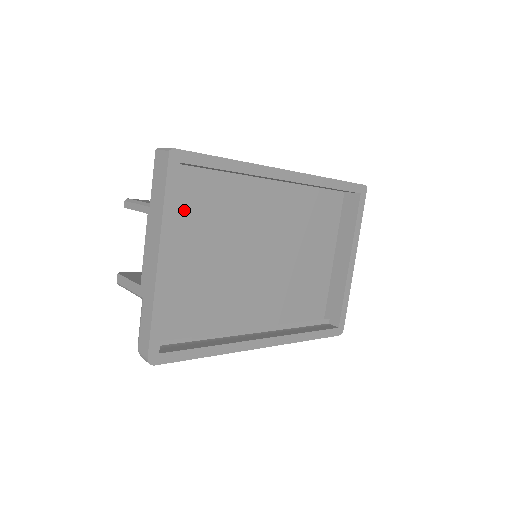
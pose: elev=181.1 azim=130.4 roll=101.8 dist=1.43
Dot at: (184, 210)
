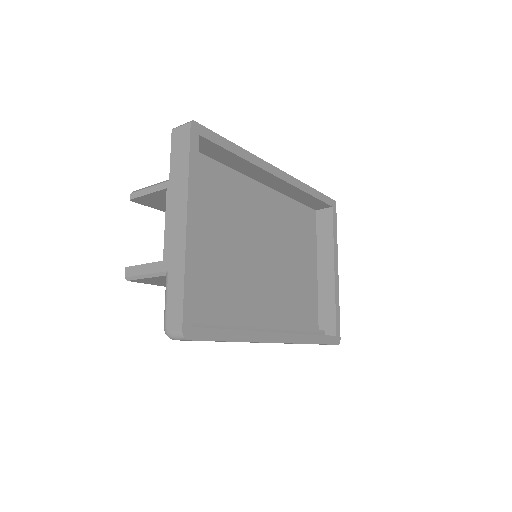
Dot at: (197, 192)
